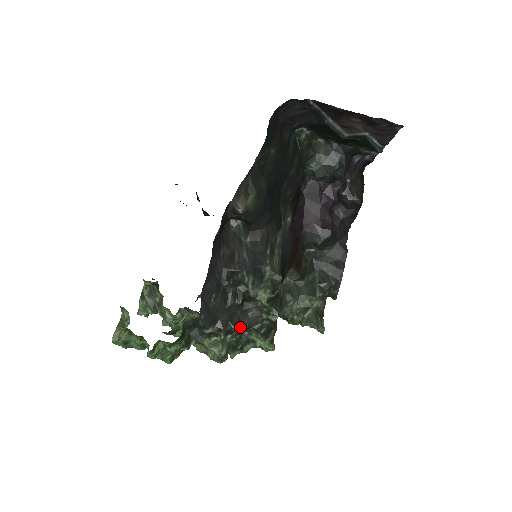
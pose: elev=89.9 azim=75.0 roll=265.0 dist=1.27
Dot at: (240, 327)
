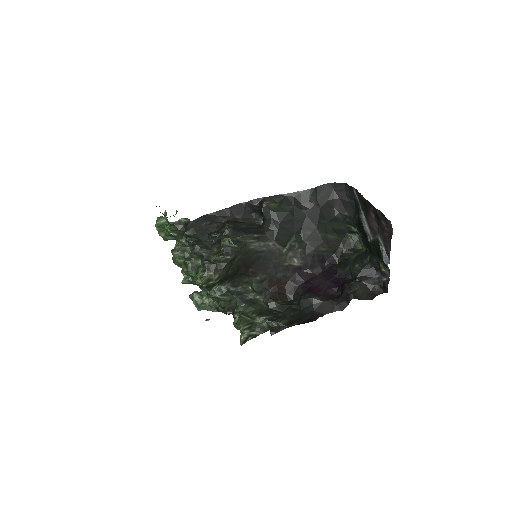
Dot at: (199, 248)
